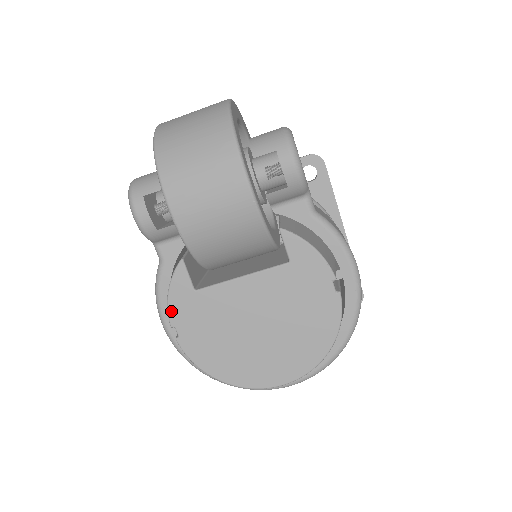
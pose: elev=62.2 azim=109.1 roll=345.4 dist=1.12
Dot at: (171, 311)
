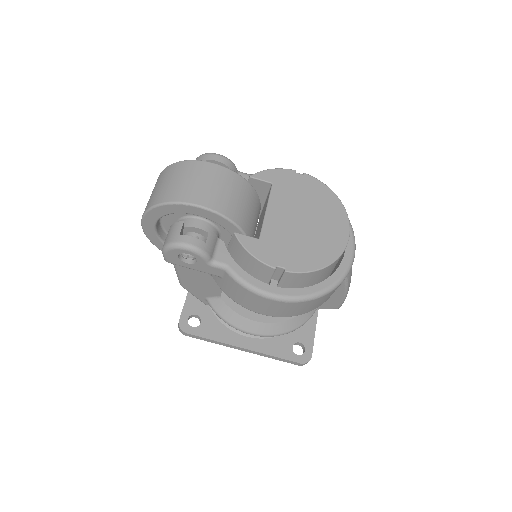
Dot at: (264, 261)
